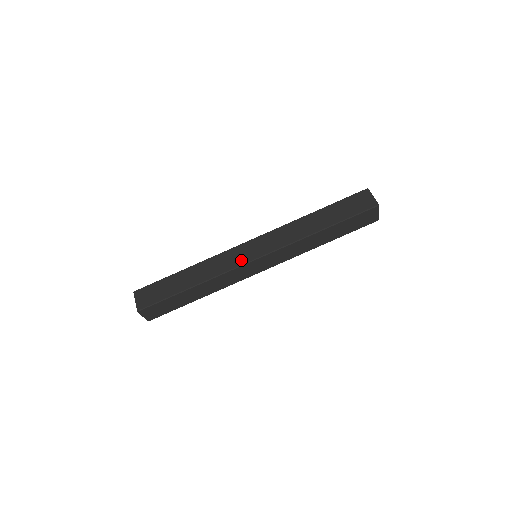
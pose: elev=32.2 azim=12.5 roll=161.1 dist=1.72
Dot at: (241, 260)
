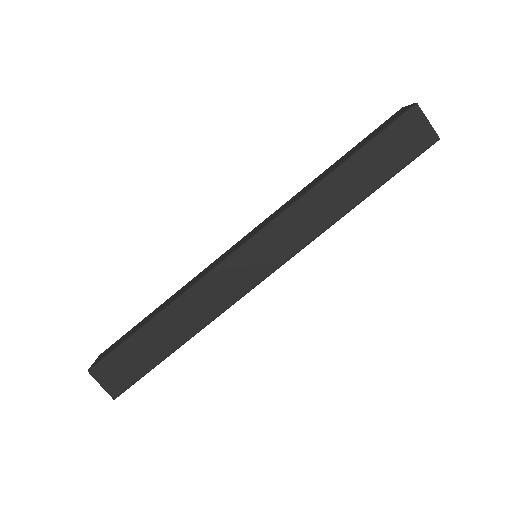
Dot at: (225, 257)
